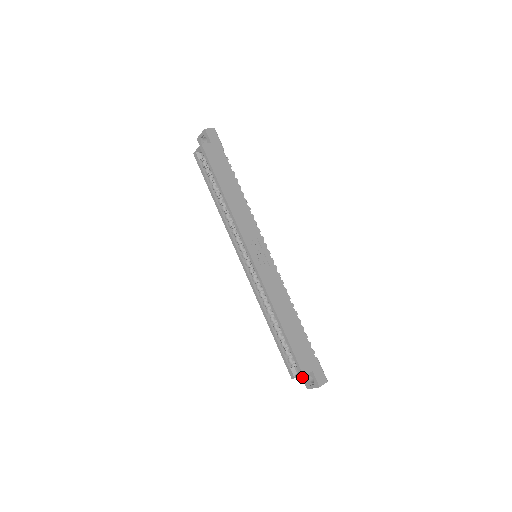
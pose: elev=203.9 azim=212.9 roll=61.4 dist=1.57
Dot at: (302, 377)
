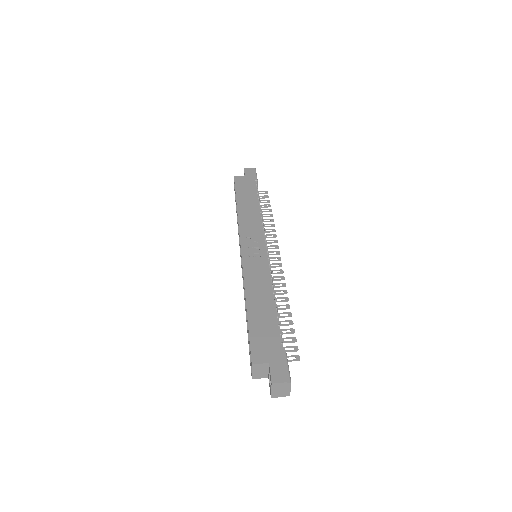
Dot at: (269, 381)
